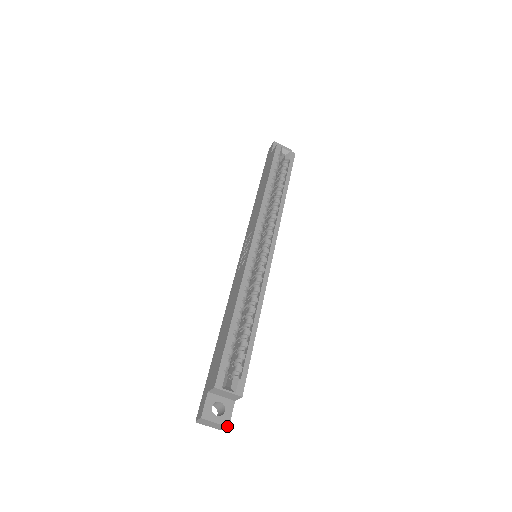
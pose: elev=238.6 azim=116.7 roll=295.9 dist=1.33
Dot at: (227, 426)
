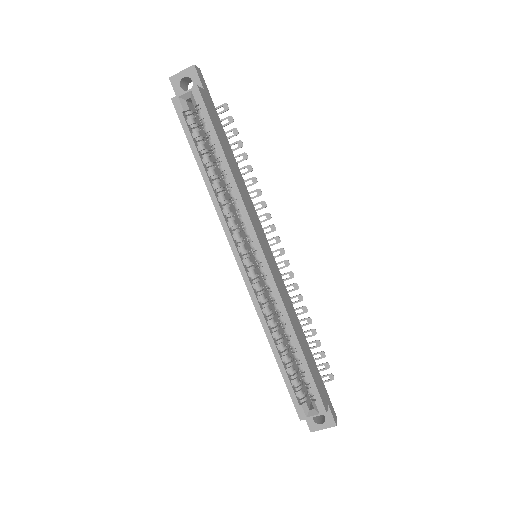
Dot at: (334, 426)
